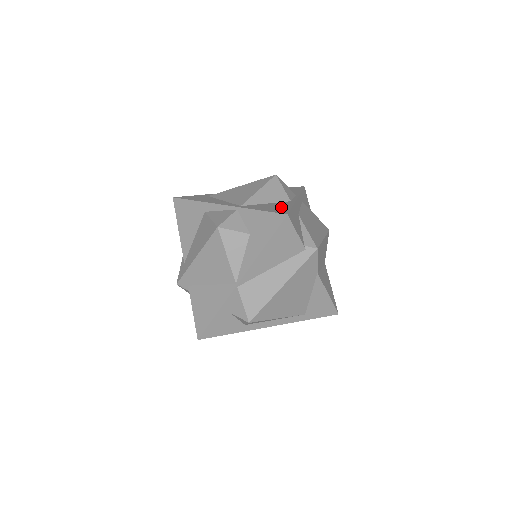
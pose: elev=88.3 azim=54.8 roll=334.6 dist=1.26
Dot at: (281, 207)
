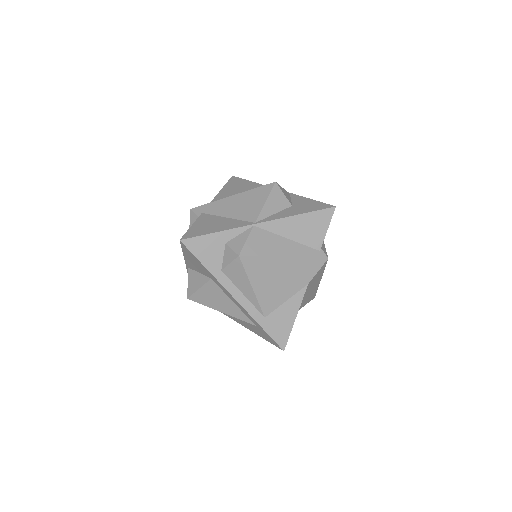
Dot at: occluded
